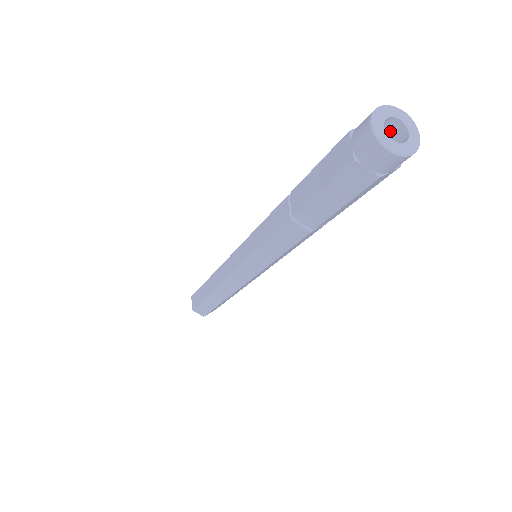
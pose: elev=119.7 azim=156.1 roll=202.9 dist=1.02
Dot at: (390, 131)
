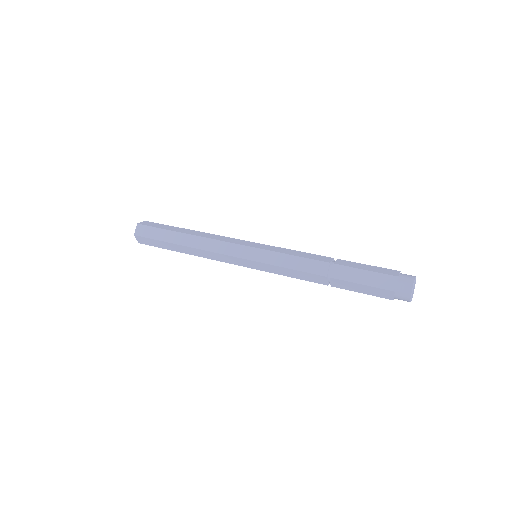
Dot at: occluded
